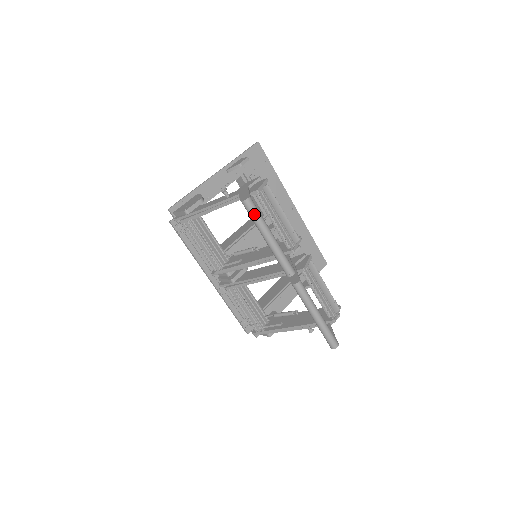
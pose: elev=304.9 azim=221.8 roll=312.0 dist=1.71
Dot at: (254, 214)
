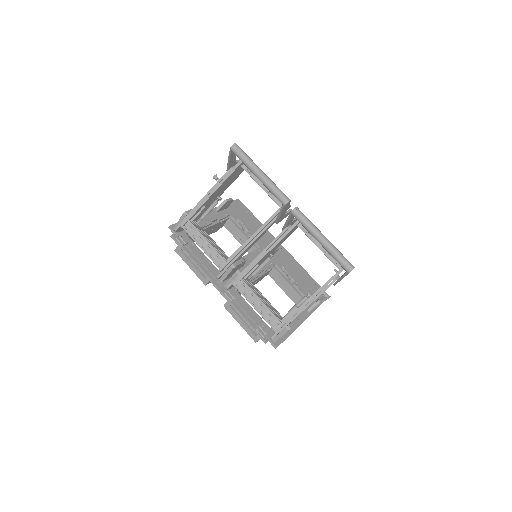
Dot at: (243, 154)
